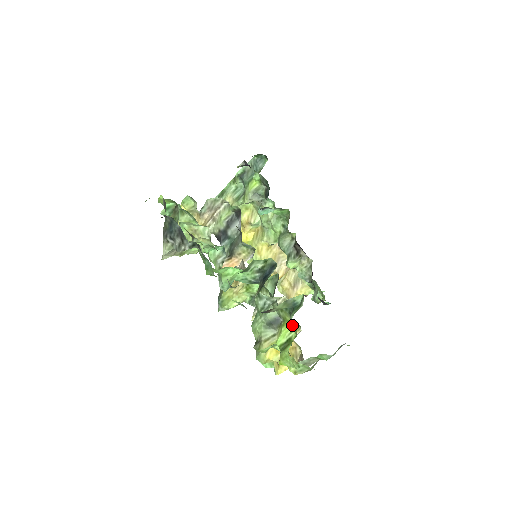
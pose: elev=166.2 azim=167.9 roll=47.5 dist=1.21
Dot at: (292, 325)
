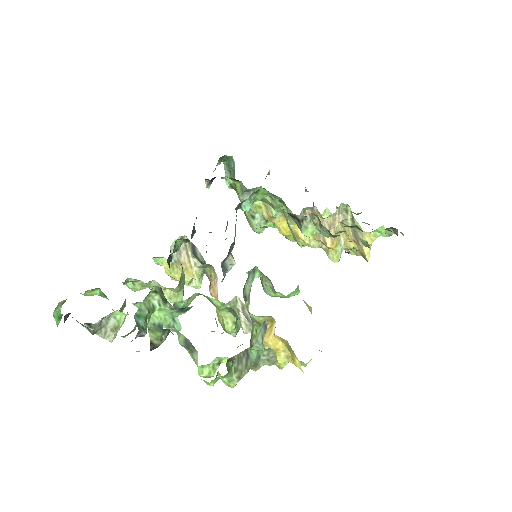
Dot at: occluded
